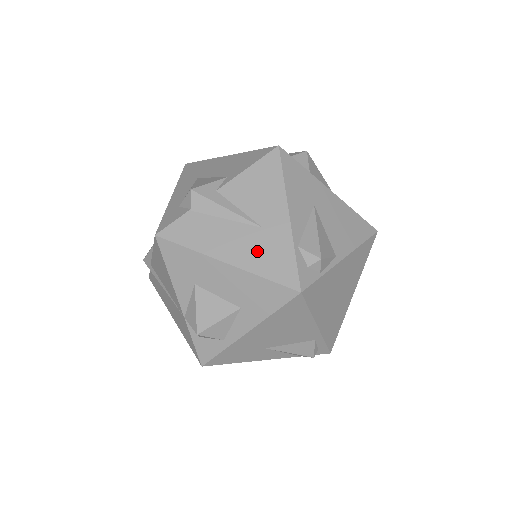
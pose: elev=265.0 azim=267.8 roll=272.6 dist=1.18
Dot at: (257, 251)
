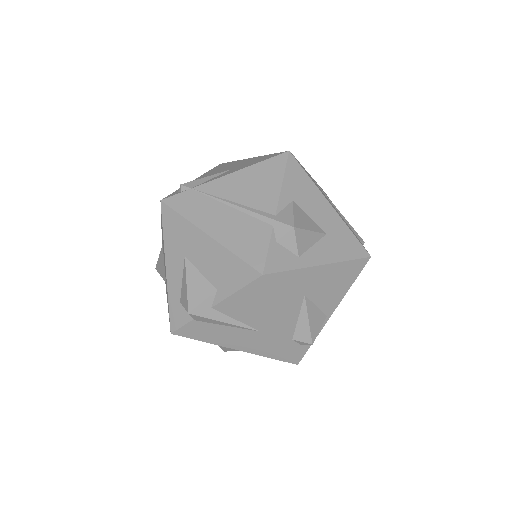
Dot at: (259, 344)
